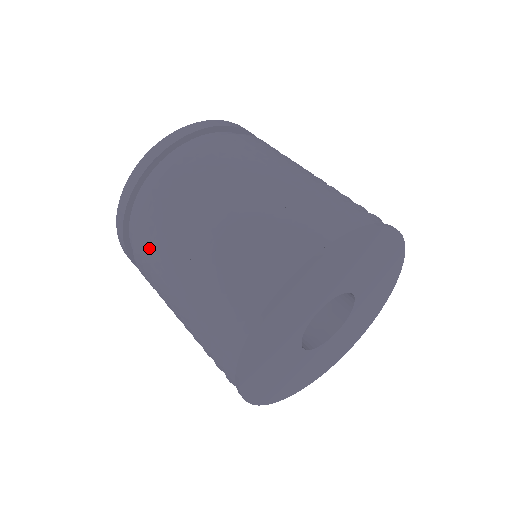
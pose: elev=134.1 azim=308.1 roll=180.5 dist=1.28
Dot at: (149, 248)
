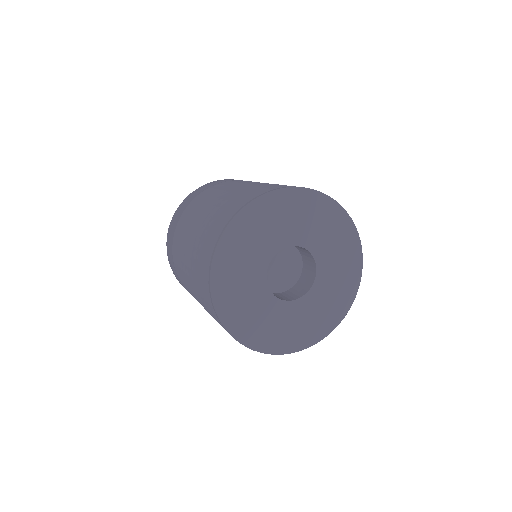
Dot at: occluded
